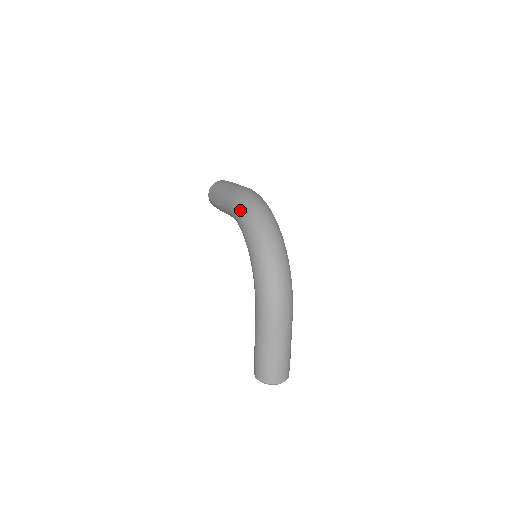
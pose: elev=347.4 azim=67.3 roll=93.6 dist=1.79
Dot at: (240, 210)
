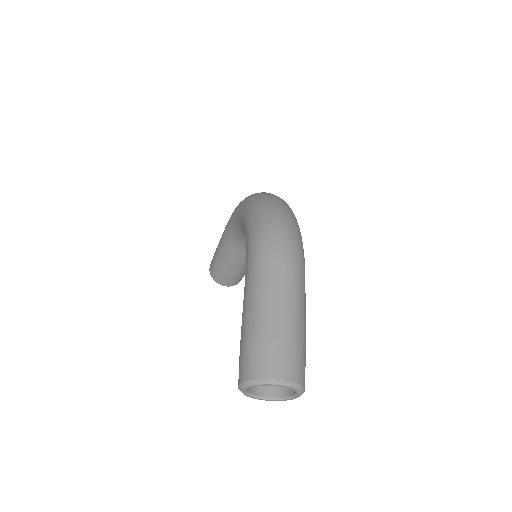
Dot at: occluded
